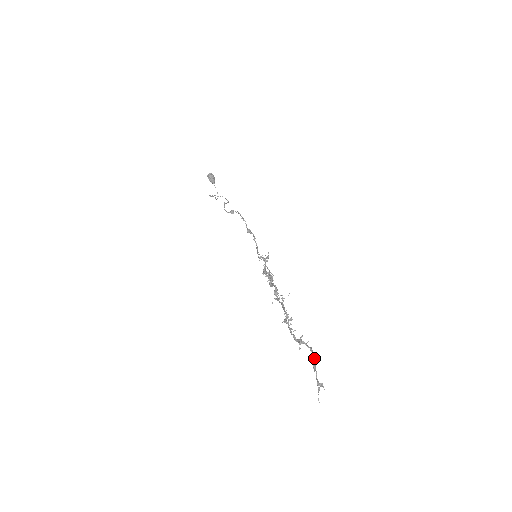
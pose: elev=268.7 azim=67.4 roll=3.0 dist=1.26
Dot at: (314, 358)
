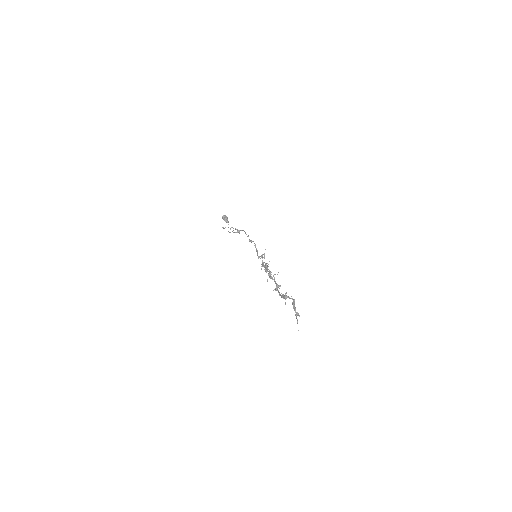
Dot at: (294, 302)
